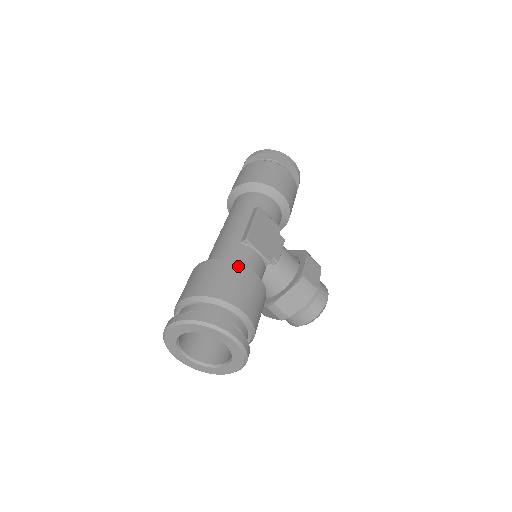
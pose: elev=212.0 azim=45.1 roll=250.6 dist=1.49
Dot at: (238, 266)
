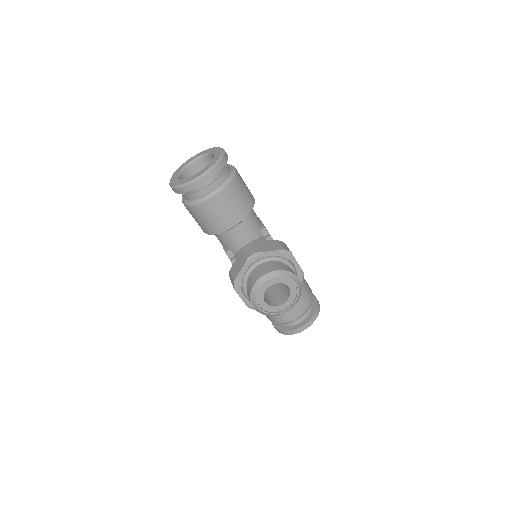
Dot at: occluded
